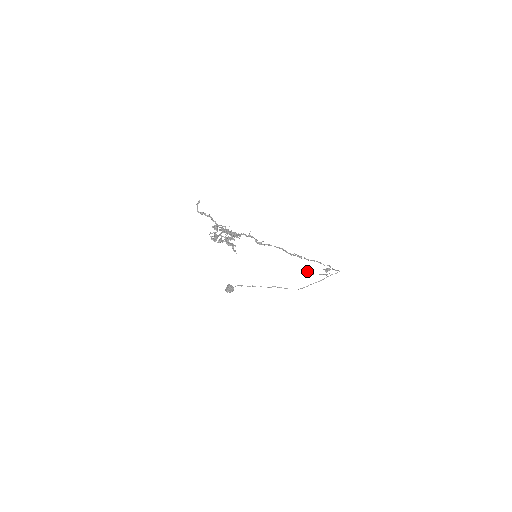
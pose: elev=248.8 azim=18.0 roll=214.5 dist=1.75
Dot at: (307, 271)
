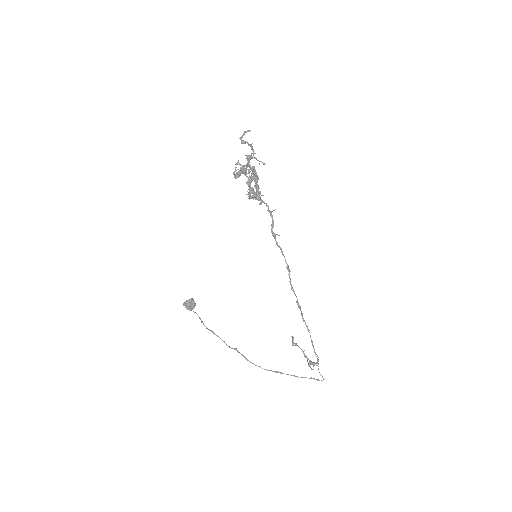
Dot at: occluded
